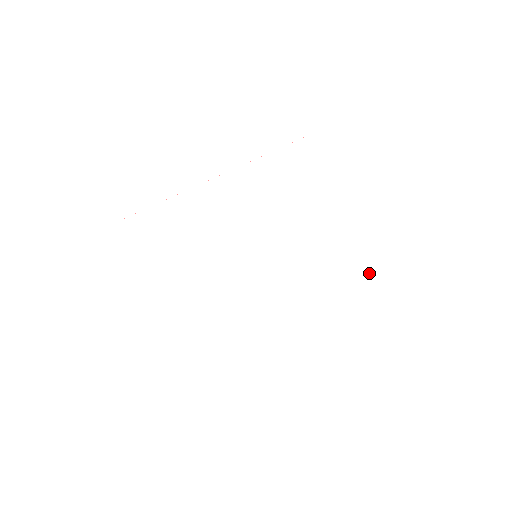
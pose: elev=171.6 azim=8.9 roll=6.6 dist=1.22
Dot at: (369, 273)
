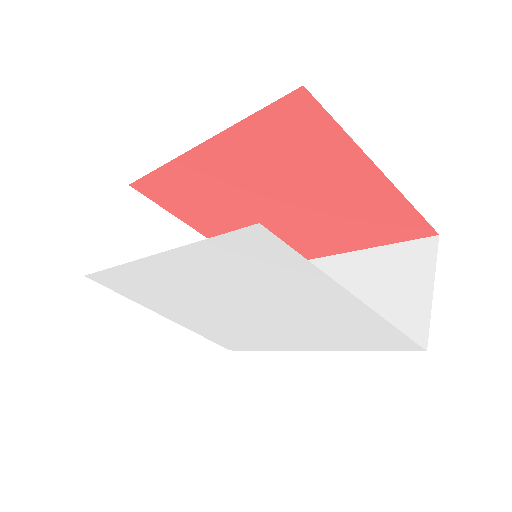
Dot at: (369, 332)
